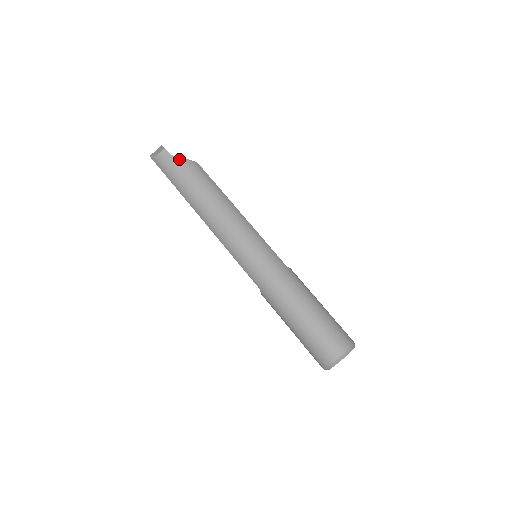
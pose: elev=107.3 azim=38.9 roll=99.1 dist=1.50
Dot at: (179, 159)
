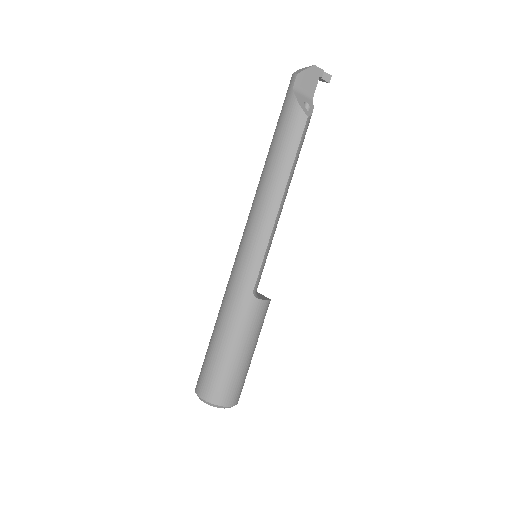
Dot at: (293, 98)
